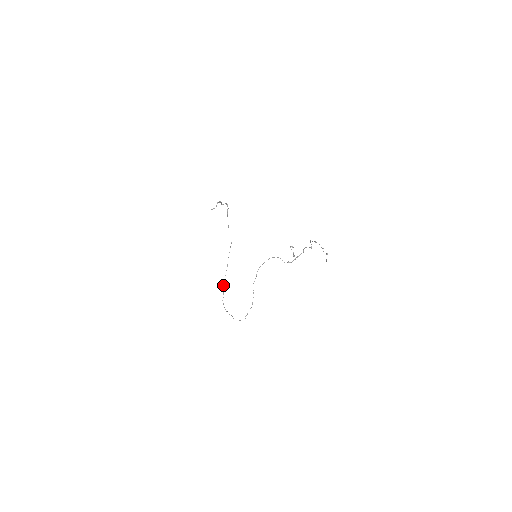
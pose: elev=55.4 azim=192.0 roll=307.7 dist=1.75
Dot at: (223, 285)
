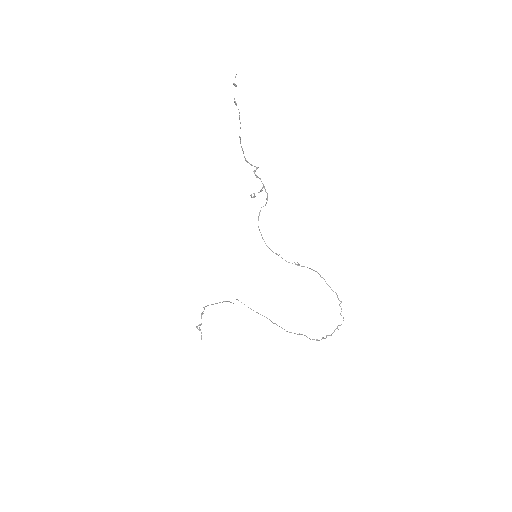
Dot at: occluded
